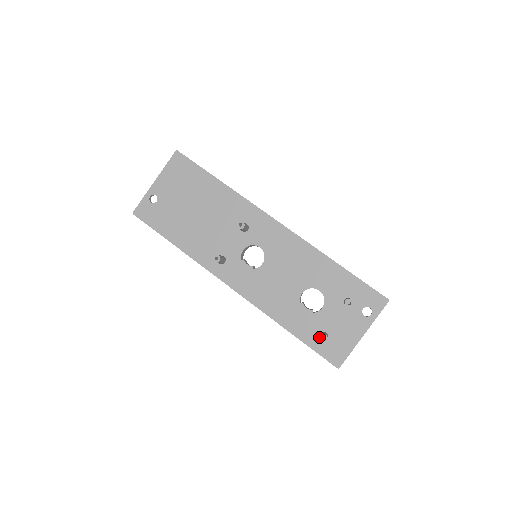
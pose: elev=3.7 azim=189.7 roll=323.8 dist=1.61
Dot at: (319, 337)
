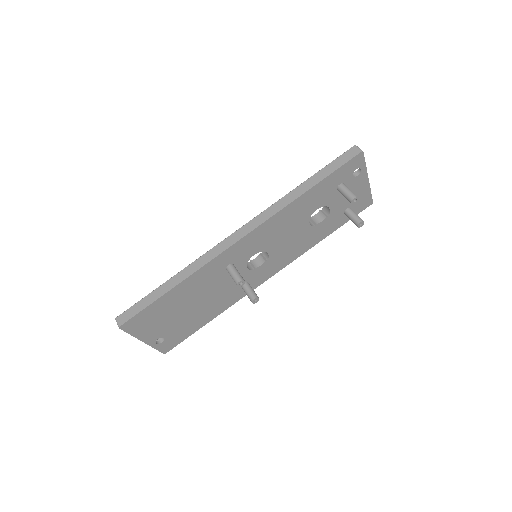
Dot at: occluded
